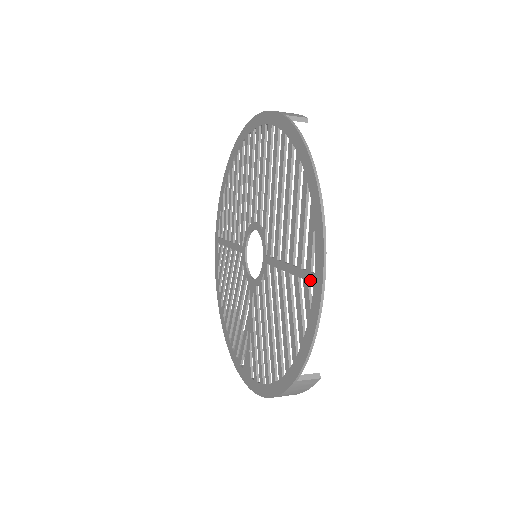
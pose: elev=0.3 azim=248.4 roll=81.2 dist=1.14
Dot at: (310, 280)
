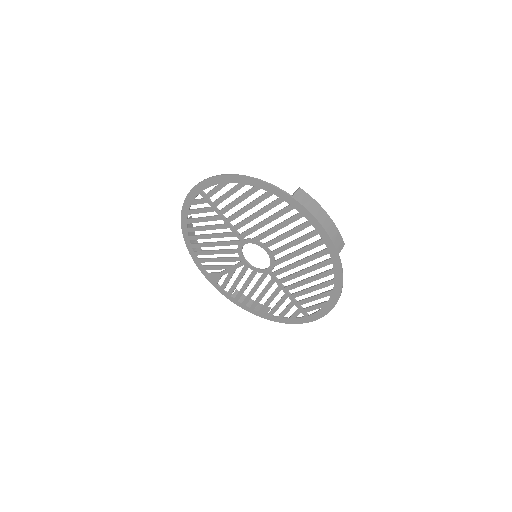
Dot at: (303, 314)
